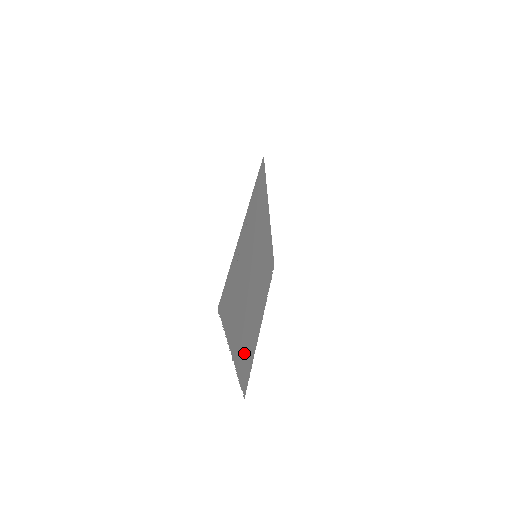
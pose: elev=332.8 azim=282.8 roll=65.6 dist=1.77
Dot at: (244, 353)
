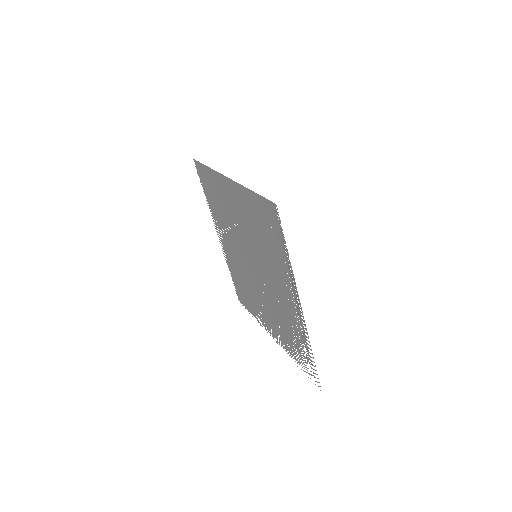
Dot at: (252, 303)
